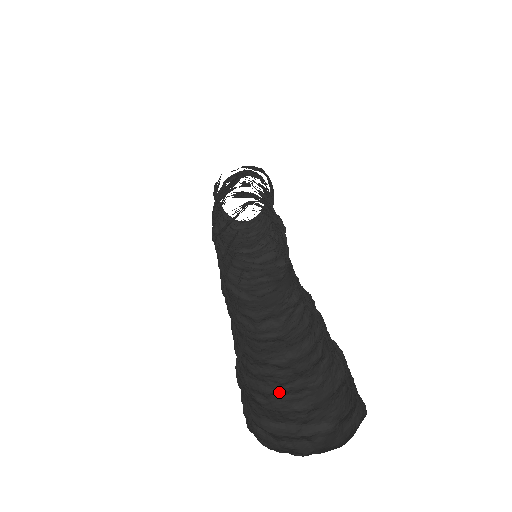
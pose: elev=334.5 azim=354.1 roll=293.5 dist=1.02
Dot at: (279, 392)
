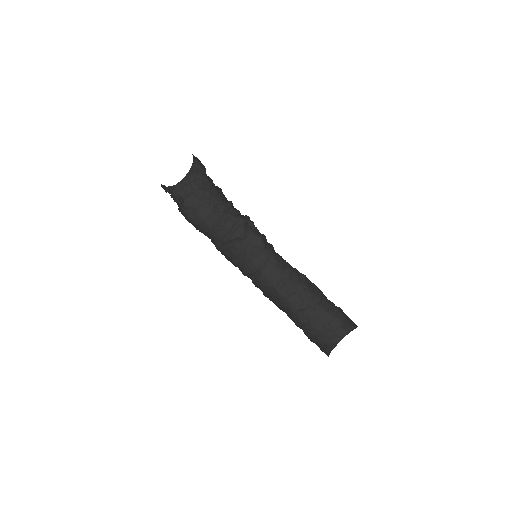
Dot at: (314, 323)
